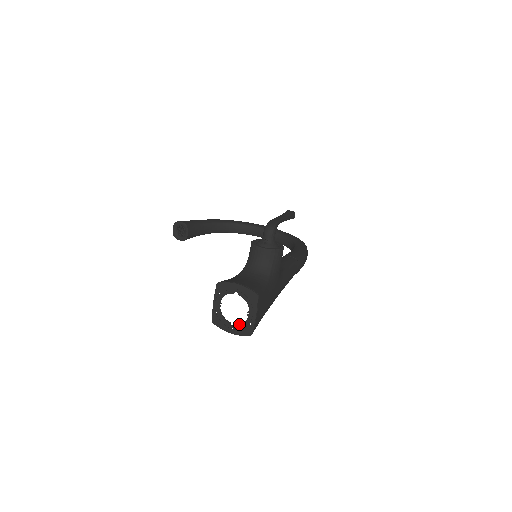
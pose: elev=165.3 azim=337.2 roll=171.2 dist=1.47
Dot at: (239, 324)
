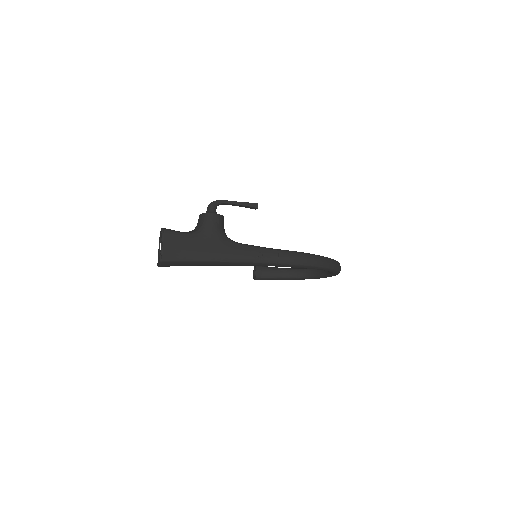
Dot at: (159, 257)
